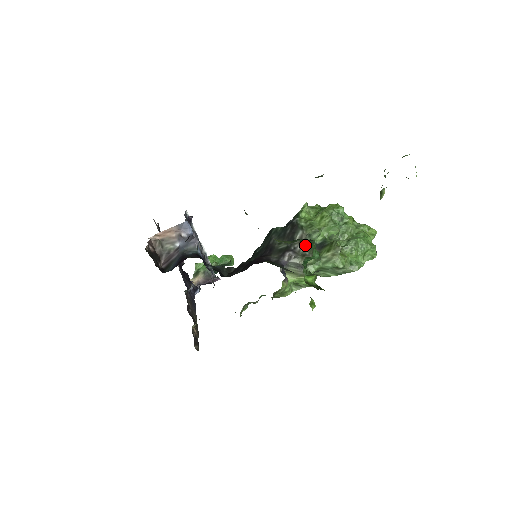
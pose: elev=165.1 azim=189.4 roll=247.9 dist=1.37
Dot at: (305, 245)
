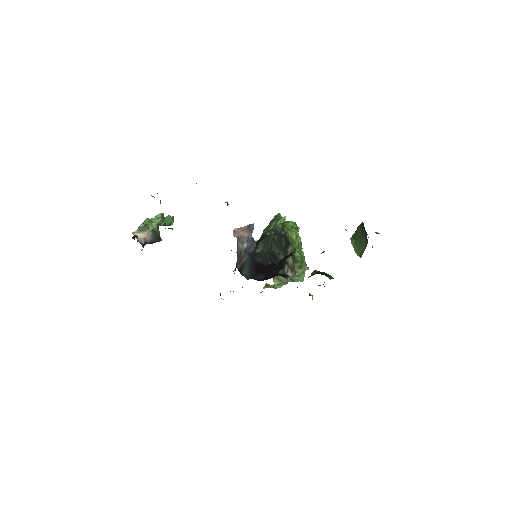
Dot at: (292, 260)
